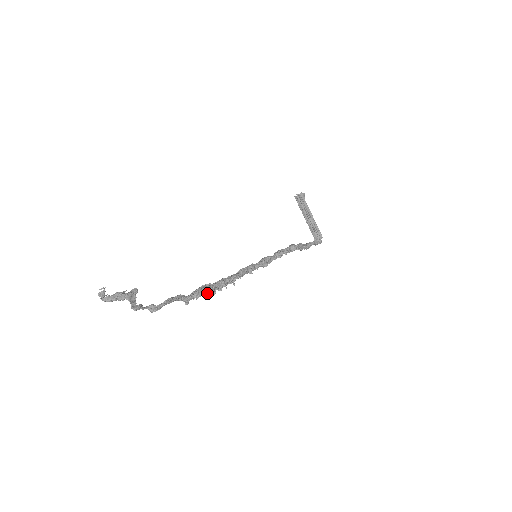
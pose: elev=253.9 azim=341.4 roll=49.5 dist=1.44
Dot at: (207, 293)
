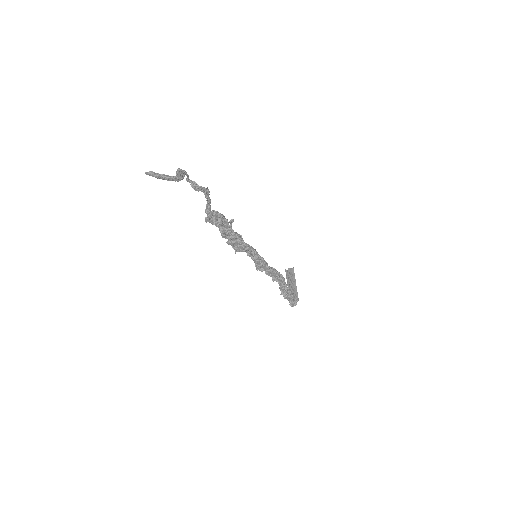
Dot at: (225, 224)
